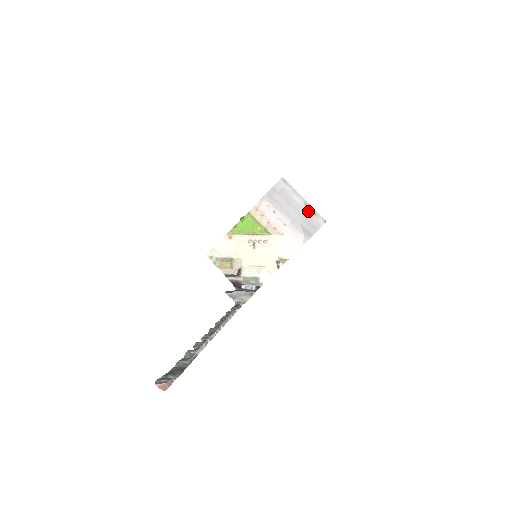
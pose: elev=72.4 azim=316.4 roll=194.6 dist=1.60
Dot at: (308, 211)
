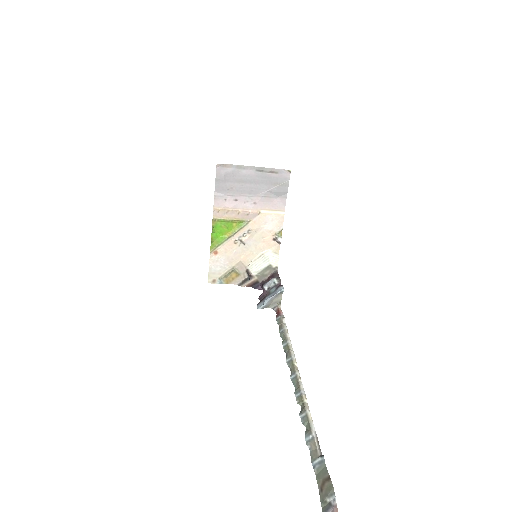
Dot at: (266, 175)
